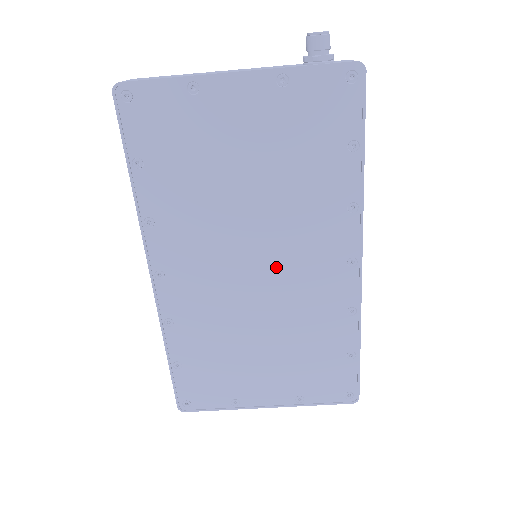
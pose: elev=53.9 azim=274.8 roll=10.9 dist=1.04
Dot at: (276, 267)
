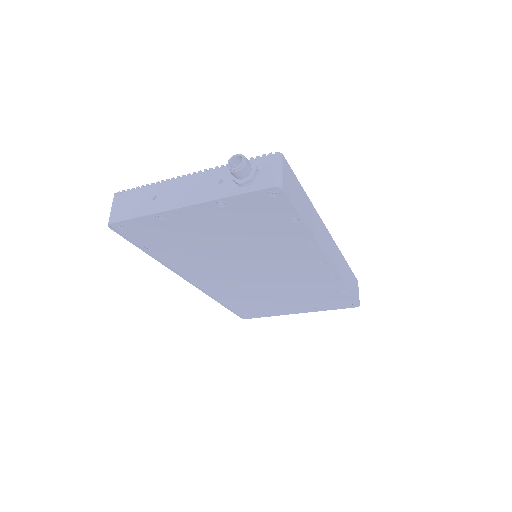
Dot at: (270, 270)
